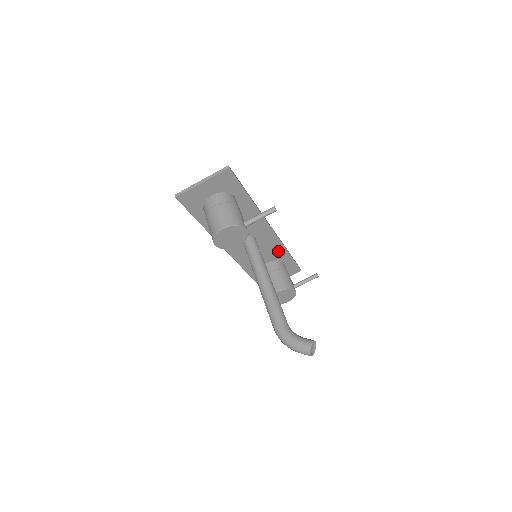
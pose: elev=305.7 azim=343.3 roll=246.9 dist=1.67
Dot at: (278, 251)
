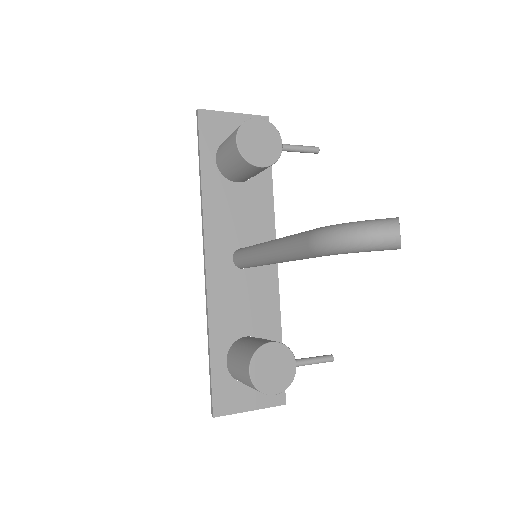
Dot at: (269, 318)
